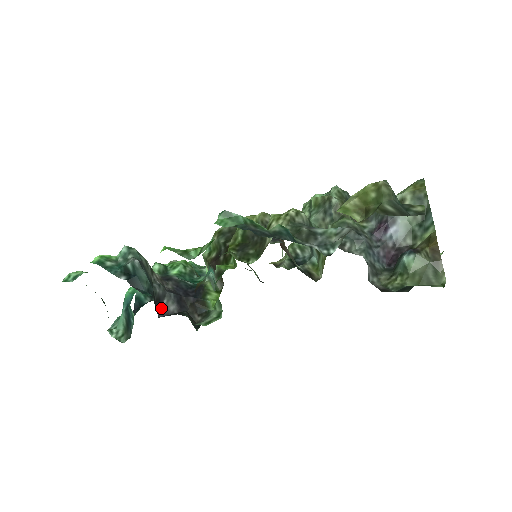
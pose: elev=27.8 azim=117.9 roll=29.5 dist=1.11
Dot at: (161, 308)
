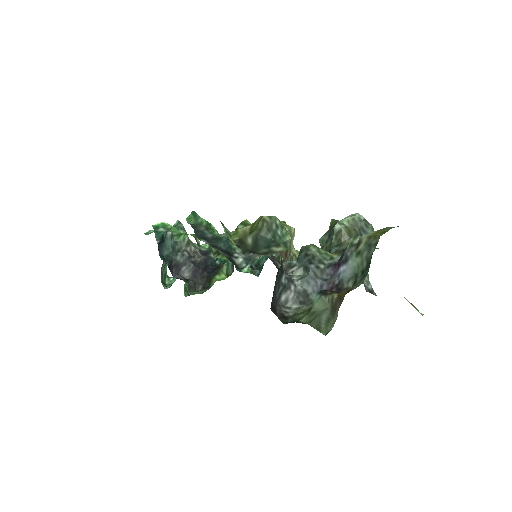
Dot at: (178, 272)
